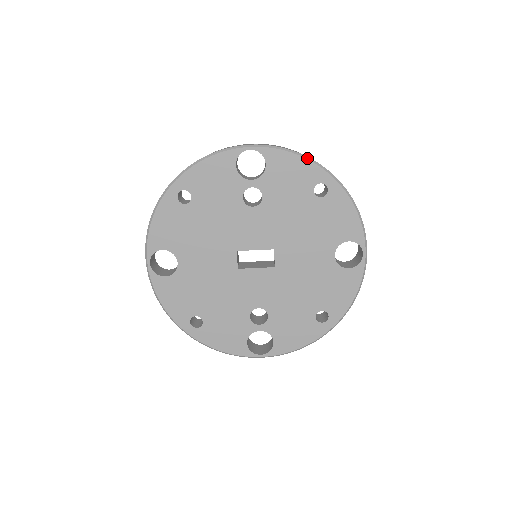
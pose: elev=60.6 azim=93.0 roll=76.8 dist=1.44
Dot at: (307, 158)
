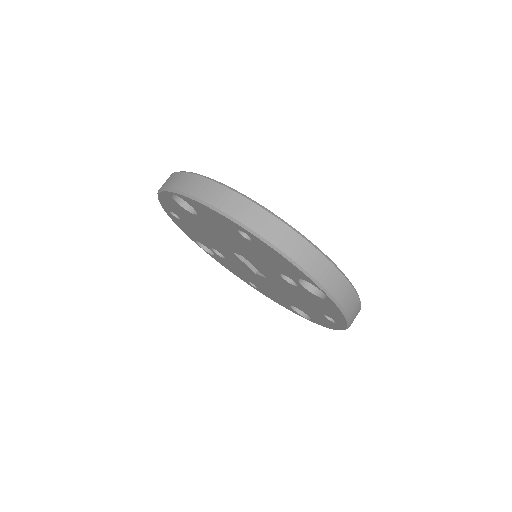
Dot at: (348, 322)
